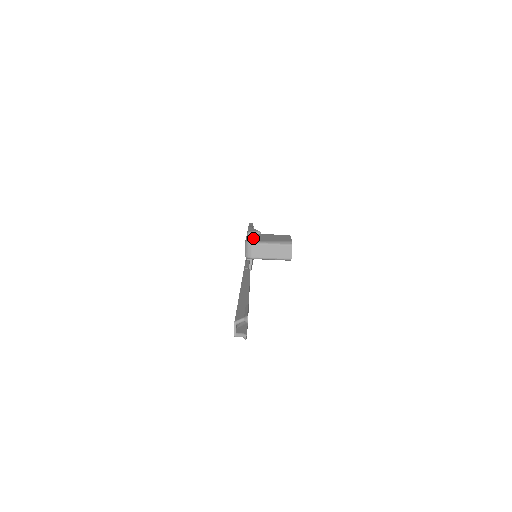
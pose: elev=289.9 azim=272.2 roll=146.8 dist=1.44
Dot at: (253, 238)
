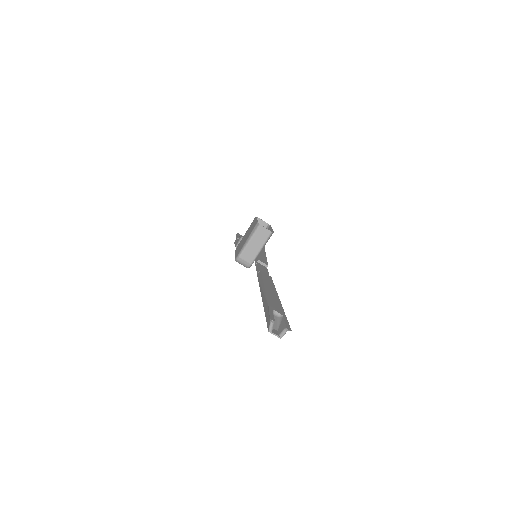
Dot at: (237, 252)
